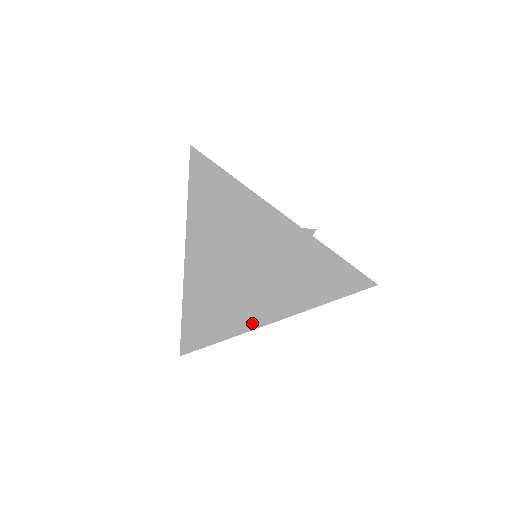
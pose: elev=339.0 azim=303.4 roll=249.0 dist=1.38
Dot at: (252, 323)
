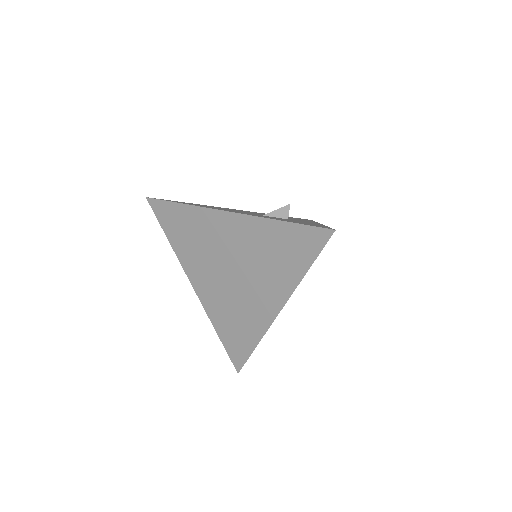
Dot at: (266, 320)
